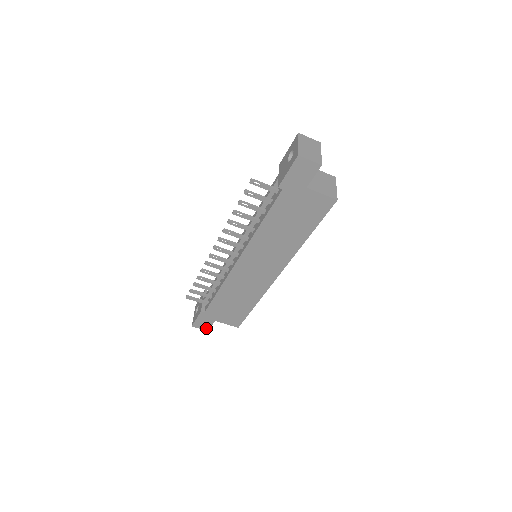
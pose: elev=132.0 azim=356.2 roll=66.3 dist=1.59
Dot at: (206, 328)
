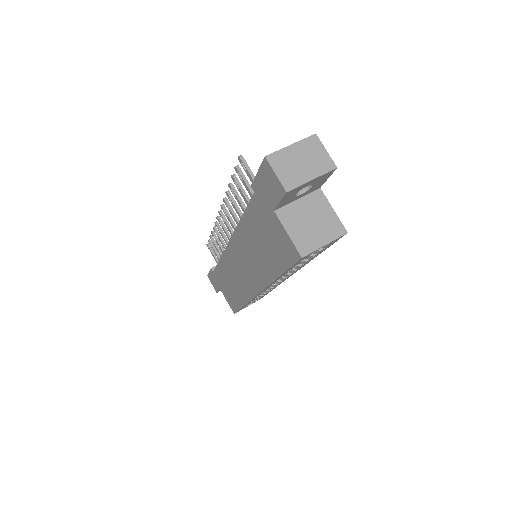
Dot at: occluded
